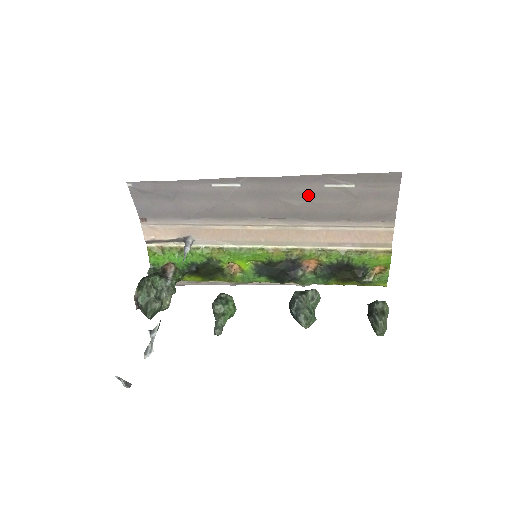
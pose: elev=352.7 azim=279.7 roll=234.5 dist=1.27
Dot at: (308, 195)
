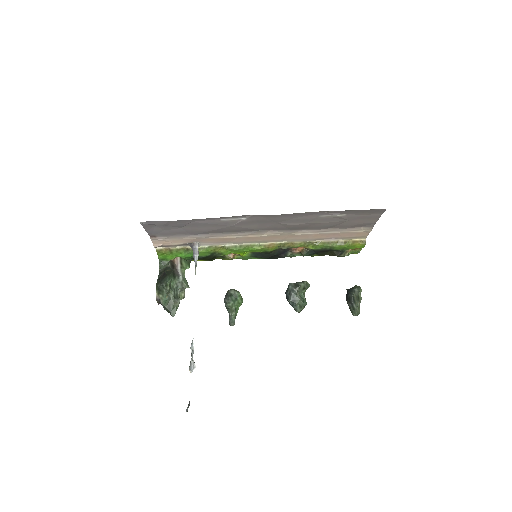
Dot at: (305, 220)
